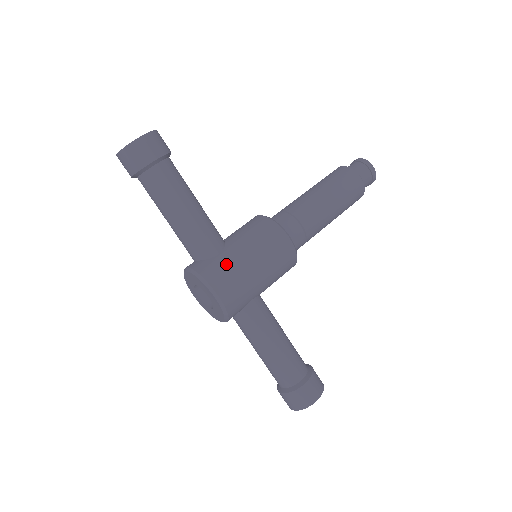
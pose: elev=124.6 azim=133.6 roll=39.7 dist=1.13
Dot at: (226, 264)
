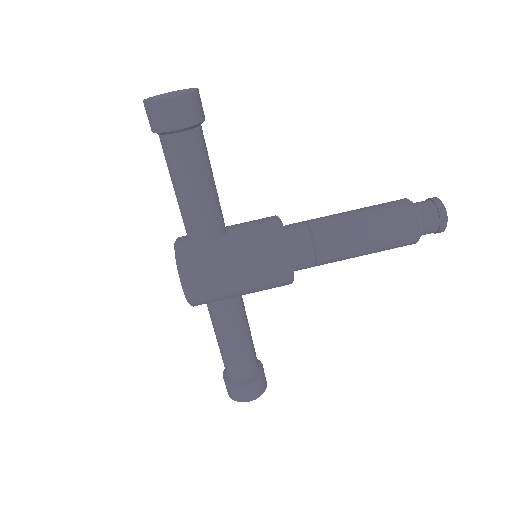
Dot at: (209, 262)
